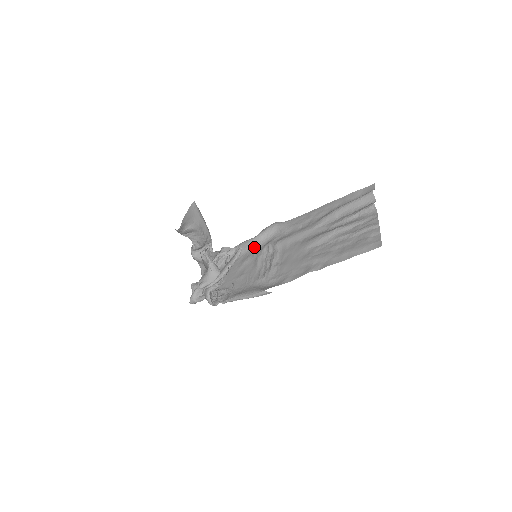
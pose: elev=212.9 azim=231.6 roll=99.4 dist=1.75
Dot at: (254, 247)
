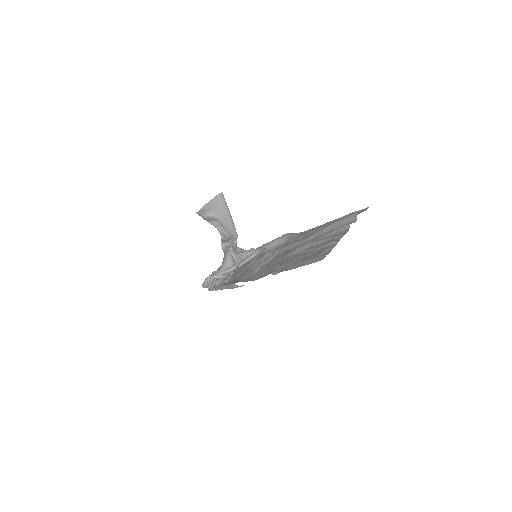
Dot at: (266, 251)
